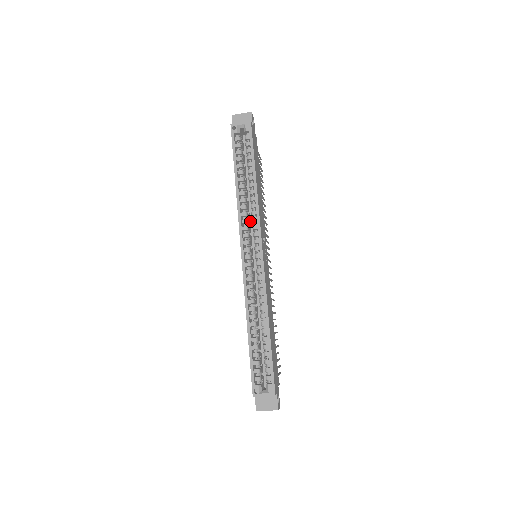
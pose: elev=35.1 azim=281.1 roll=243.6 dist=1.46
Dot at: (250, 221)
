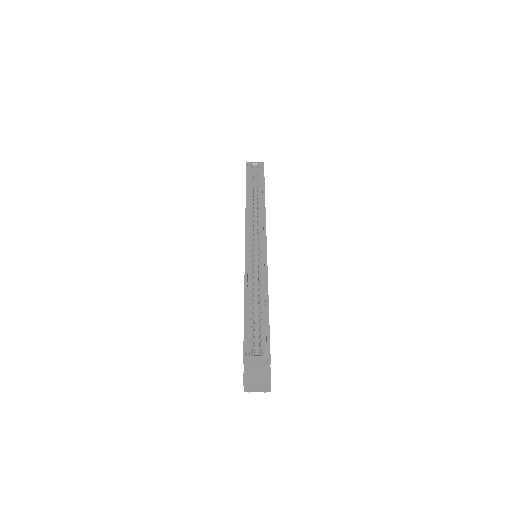
Dot at: (254, 229)
